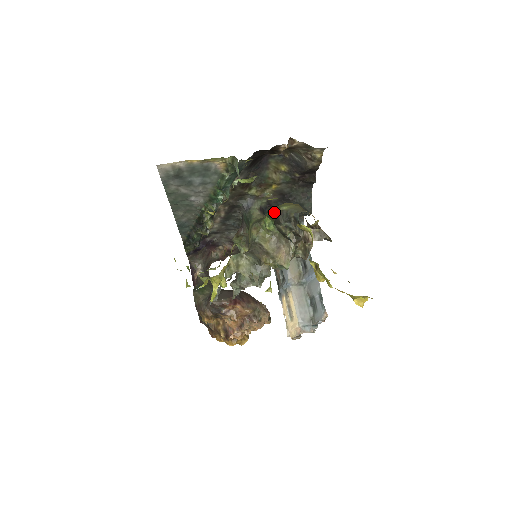
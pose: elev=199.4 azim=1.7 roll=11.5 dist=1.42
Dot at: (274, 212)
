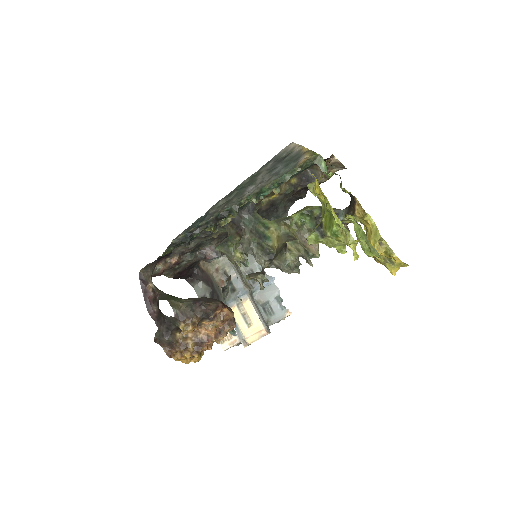
Dot at: (317, 209)
